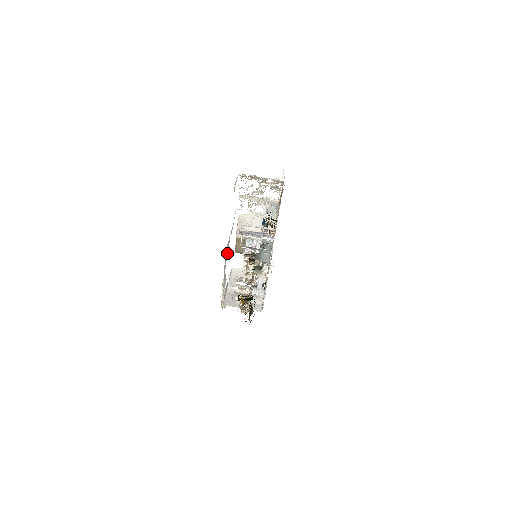
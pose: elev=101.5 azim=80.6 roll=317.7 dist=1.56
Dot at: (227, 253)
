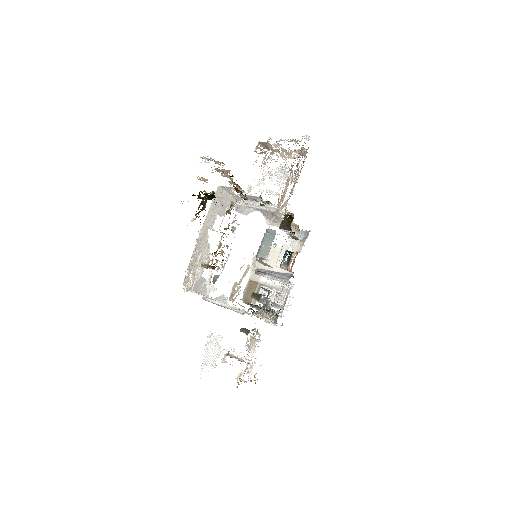
Dot at: (221, 212)
